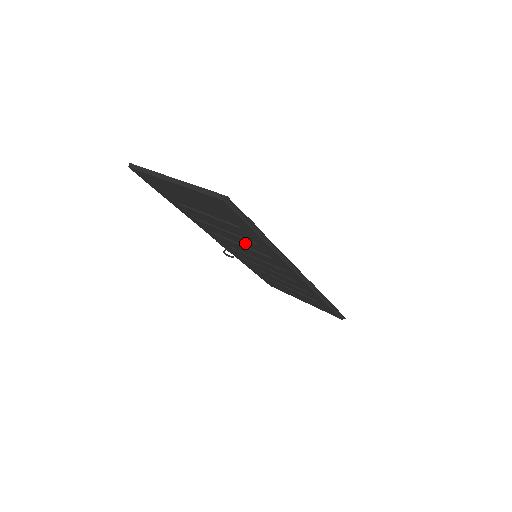
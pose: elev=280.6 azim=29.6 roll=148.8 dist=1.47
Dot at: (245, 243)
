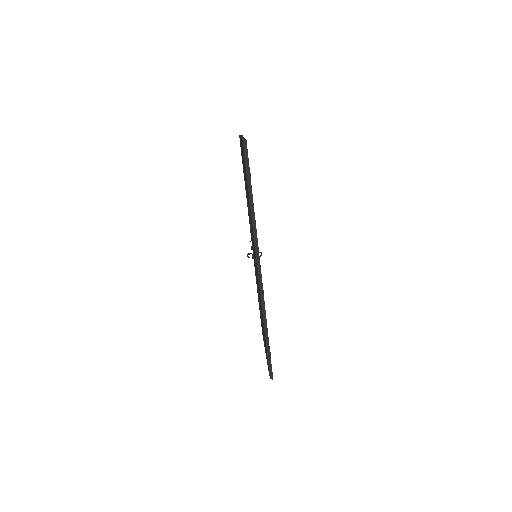
Dot at: (251, 225)
